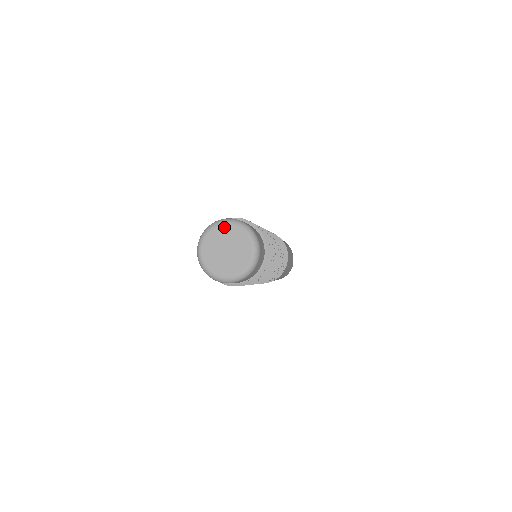
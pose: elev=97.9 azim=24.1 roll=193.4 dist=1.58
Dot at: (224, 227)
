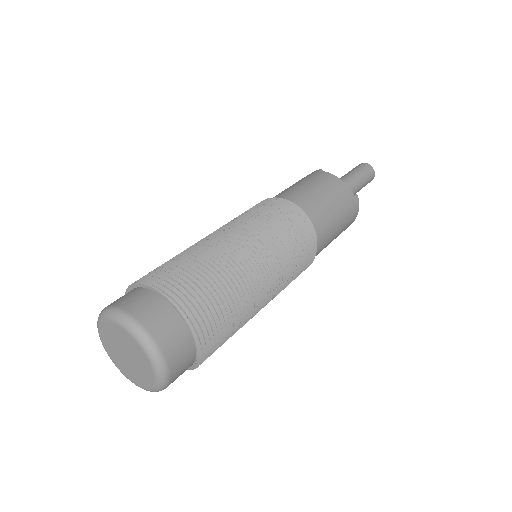
Dot at: (103, 326)
